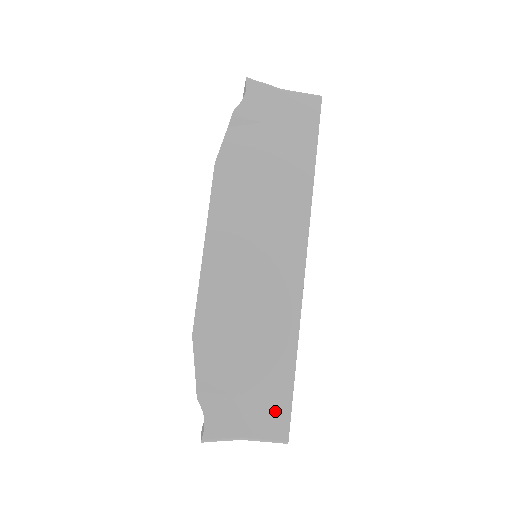
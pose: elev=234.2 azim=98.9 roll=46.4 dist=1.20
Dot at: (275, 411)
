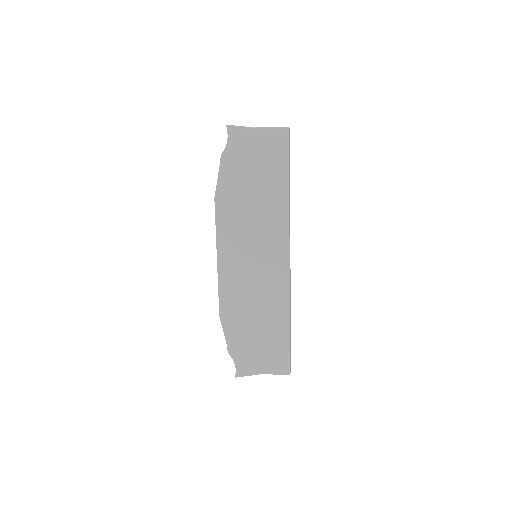
Dot at: (279, 357)
